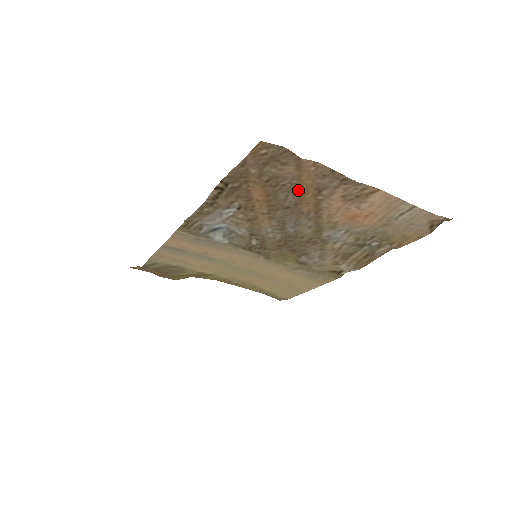
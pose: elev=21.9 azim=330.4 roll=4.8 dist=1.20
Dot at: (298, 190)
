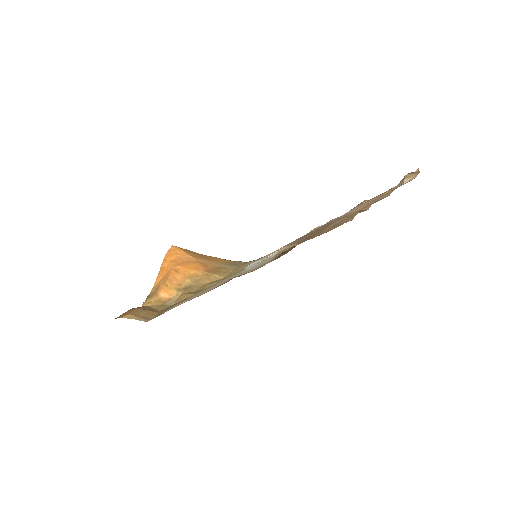
Dot at: occluded
